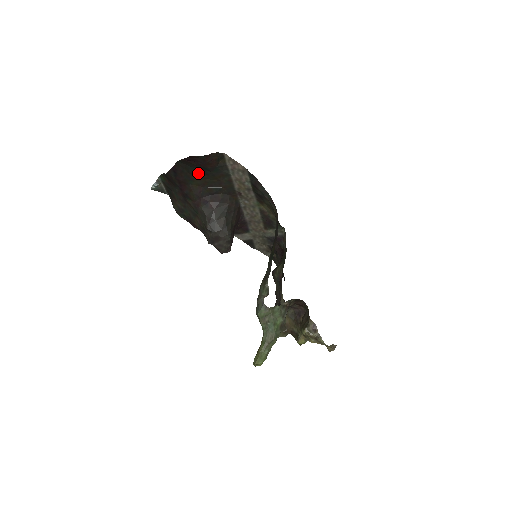
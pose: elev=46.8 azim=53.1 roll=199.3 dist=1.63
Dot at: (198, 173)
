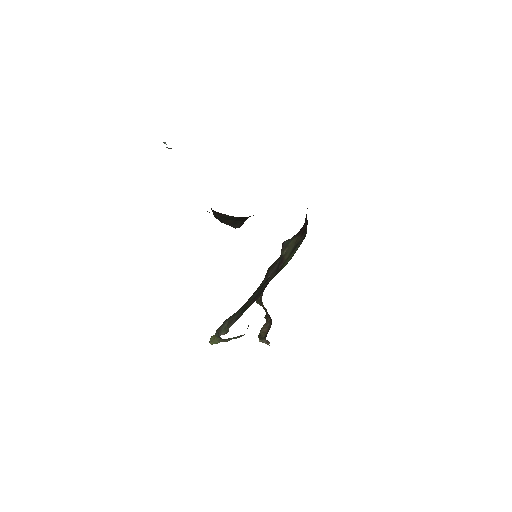
Dot at: occluded
